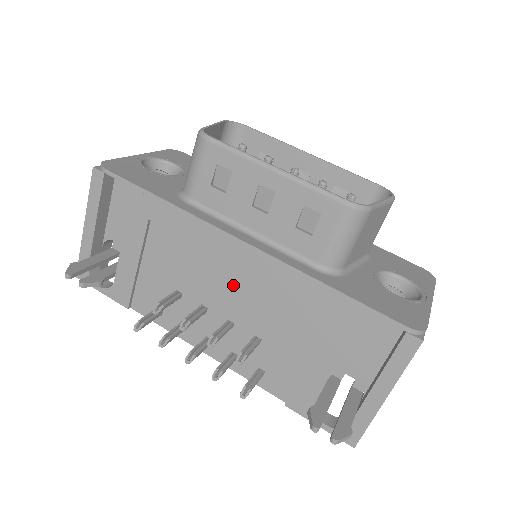
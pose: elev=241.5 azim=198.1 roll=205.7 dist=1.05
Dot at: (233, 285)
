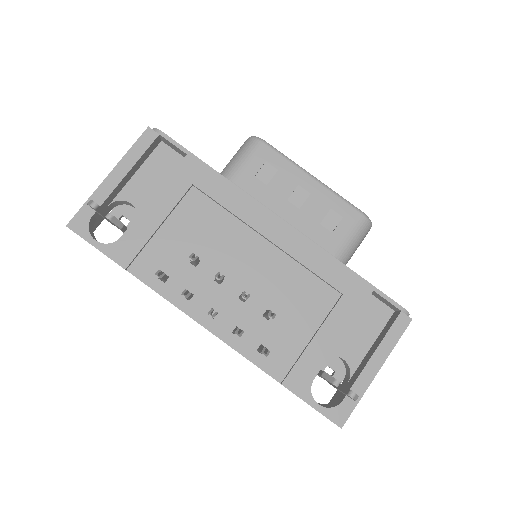
Dot at: (259, 259)
